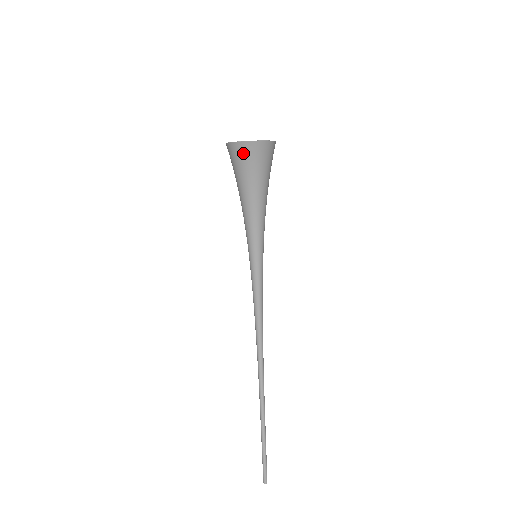
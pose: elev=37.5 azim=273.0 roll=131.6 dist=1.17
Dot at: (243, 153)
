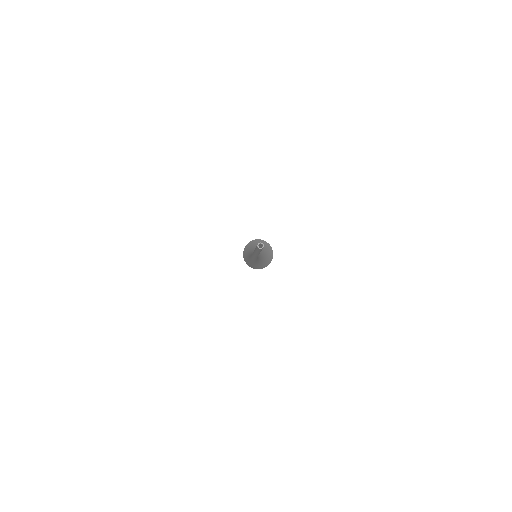
Dot at: (262, 242)
